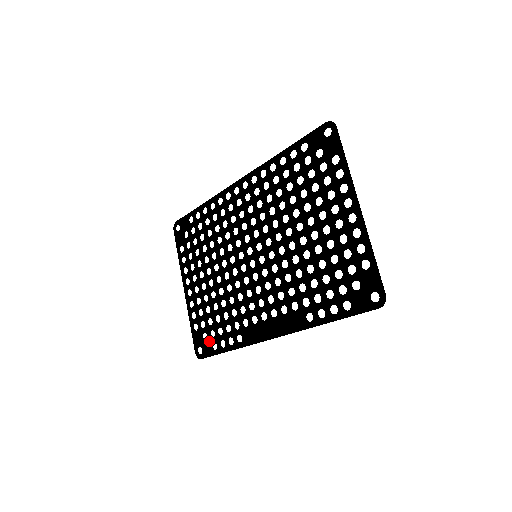
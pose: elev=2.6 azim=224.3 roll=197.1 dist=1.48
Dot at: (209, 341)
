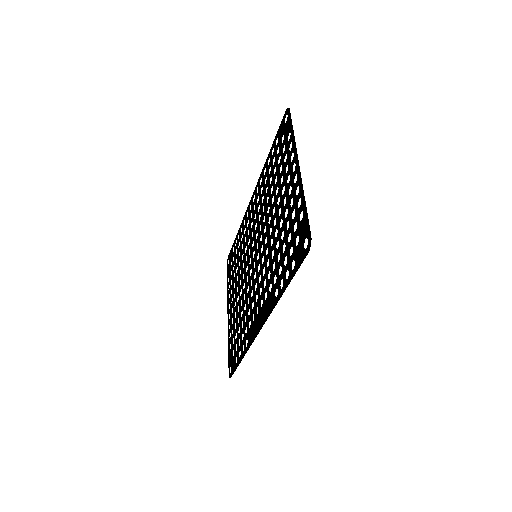
Dot at: (234, 356)
